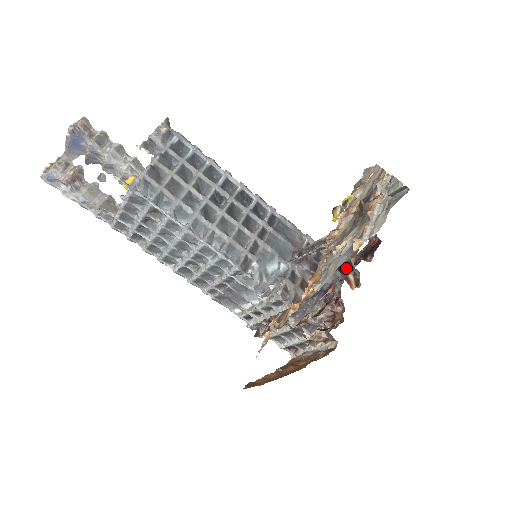
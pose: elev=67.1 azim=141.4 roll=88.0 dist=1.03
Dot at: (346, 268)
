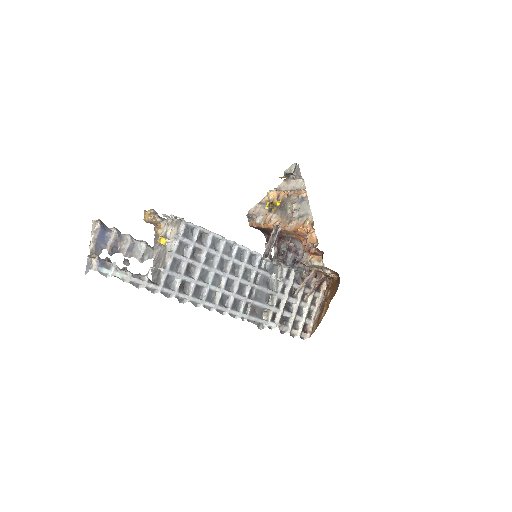
Dot at: occluded
